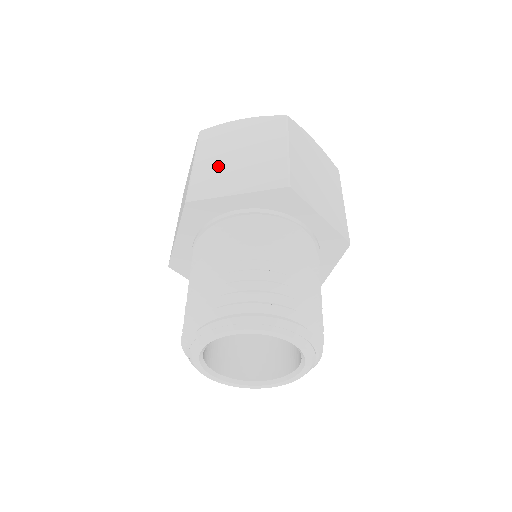
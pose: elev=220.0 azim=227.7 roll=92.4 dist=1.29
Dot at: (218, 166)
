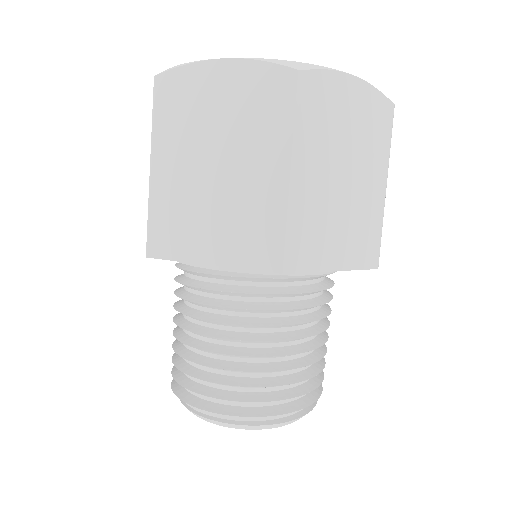
Dot at: (322, 198)
